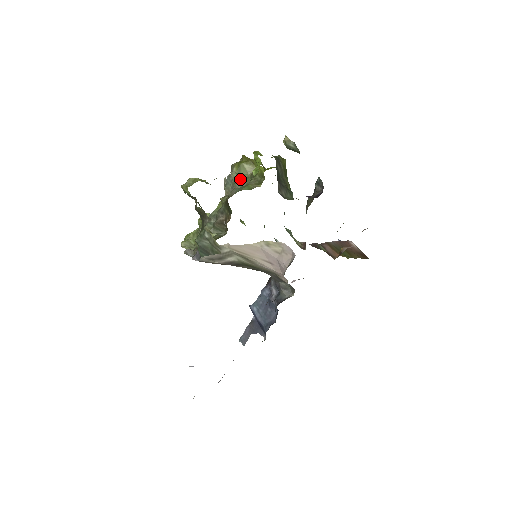
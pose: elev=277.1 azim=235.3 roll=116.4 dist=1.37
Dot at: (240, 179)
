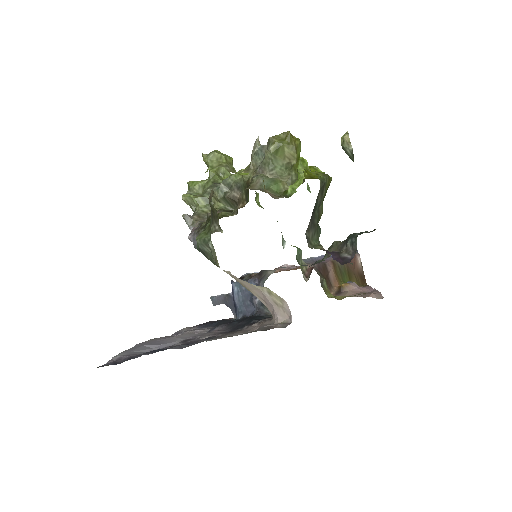
Dot at: (273, 163)
